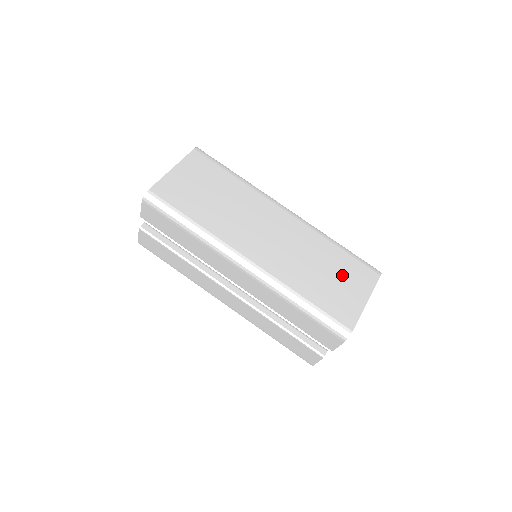
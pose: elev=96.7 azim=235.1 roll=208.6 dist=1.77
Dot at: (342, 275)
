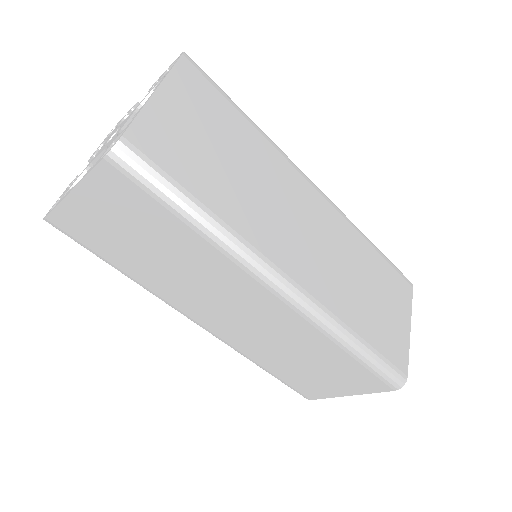
Dot at: (331, 373)
